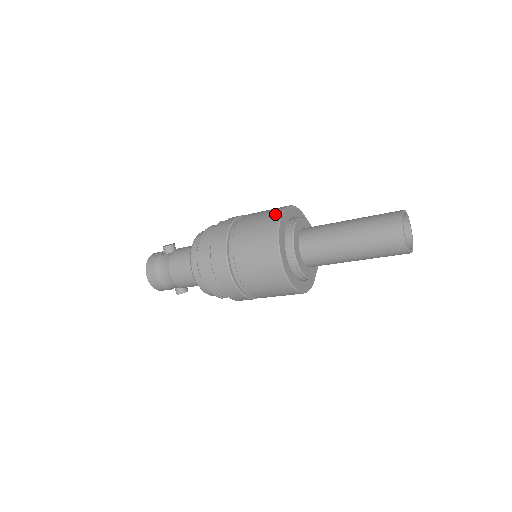
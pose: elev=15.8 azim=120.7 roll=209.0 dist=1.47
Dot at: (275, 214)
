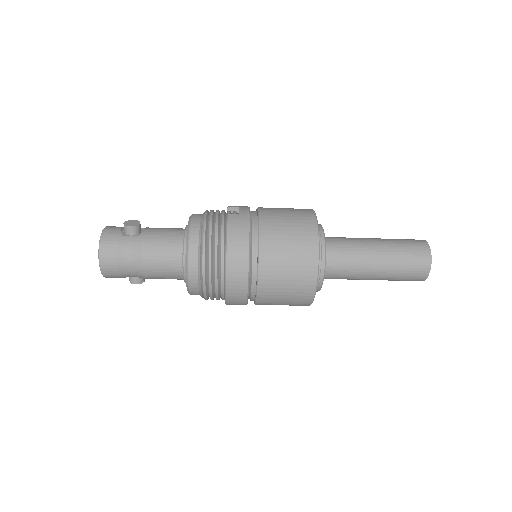
Dot at: (309, 225)
